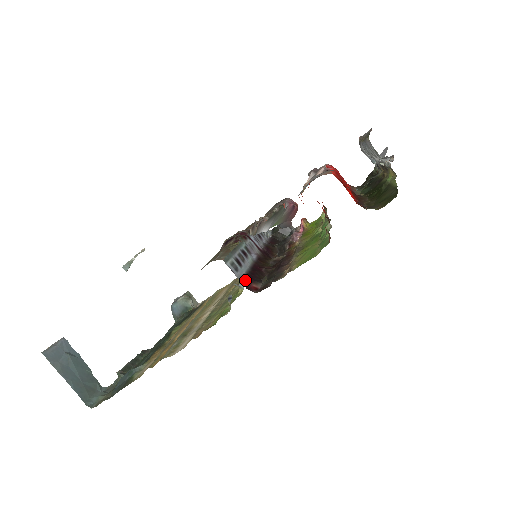
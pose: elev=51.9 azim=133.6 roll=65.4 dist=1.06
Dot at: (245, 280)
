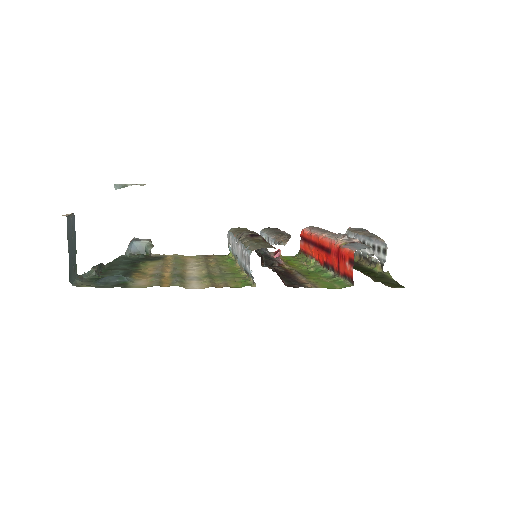
Dot at: occluded
